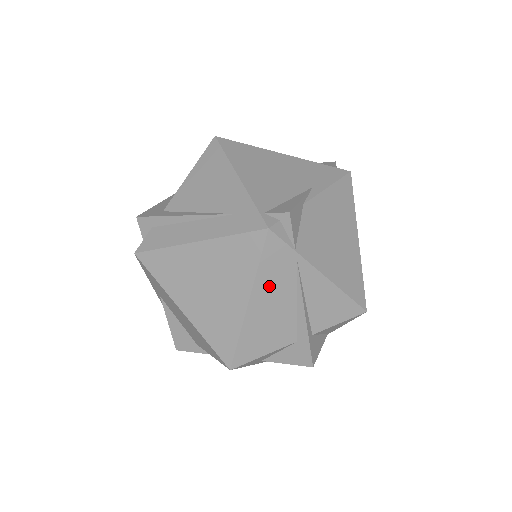
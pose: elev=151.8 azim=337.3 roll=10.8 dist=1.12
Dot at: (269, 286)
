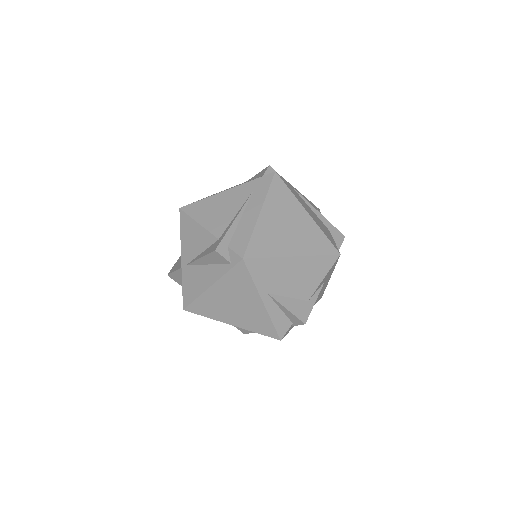
Dot at: (301, 201)
